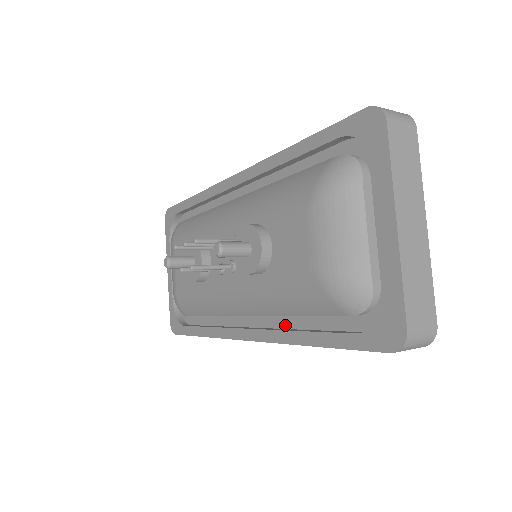
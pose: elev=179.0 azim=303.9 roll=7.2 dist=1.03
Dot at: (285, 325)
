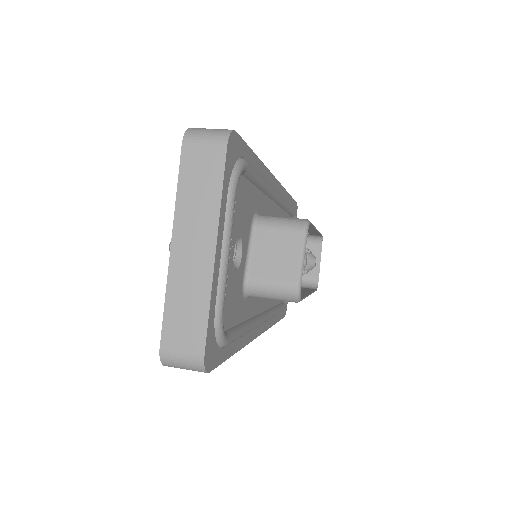
Dot at: occluded
